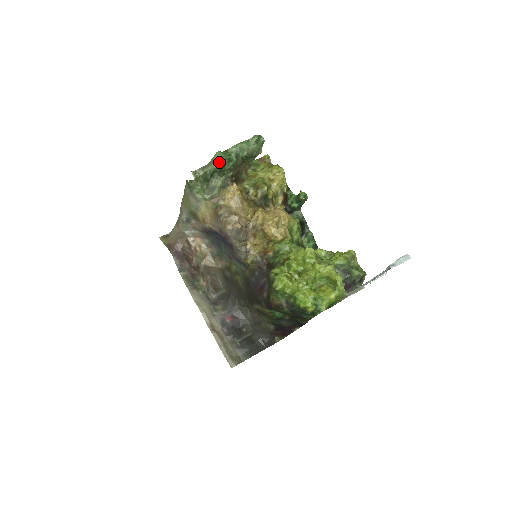
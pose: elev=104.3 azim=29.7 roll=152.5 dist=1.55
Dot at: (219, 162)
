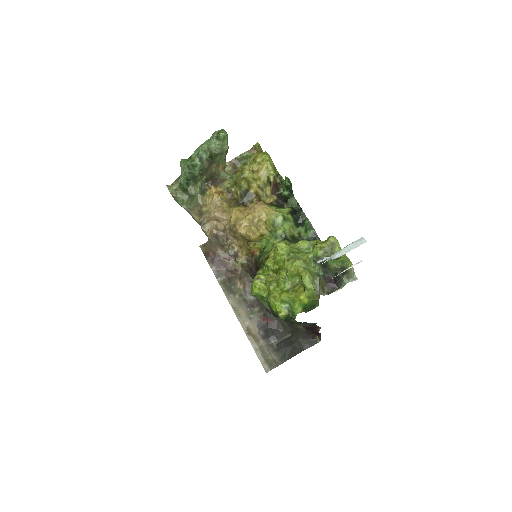
Dot at: (184, 171)
